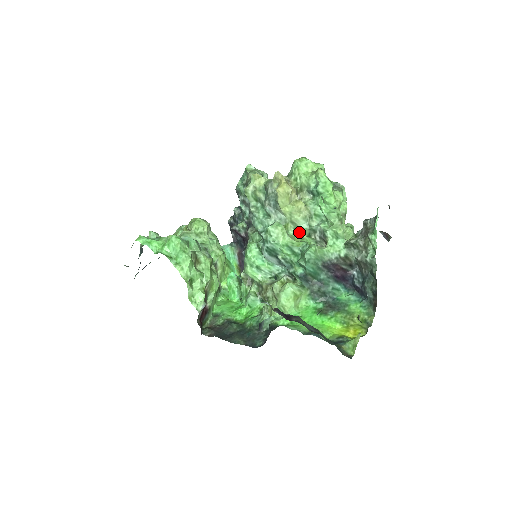
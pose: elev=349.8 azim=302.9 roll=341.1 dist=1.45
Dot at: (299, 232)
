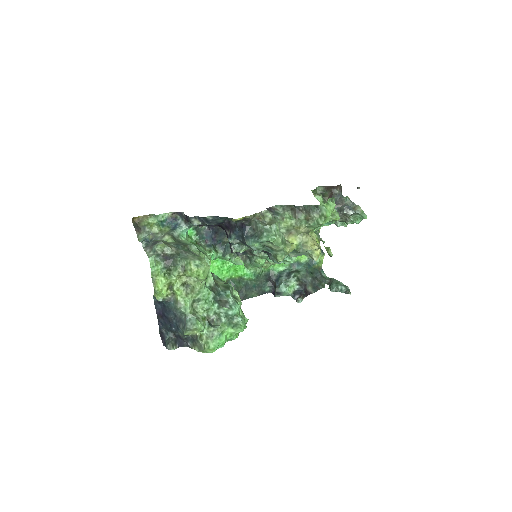
Dot at: occluded
